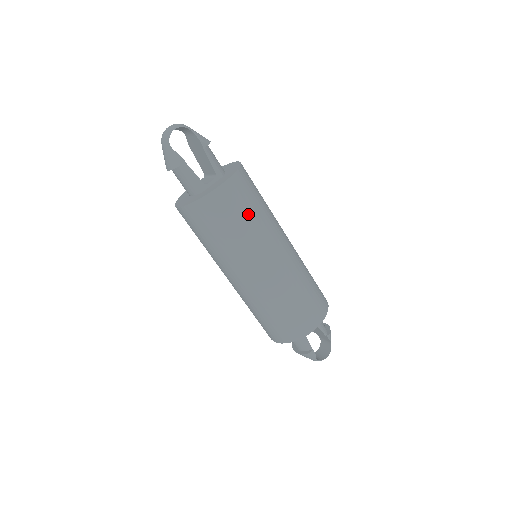
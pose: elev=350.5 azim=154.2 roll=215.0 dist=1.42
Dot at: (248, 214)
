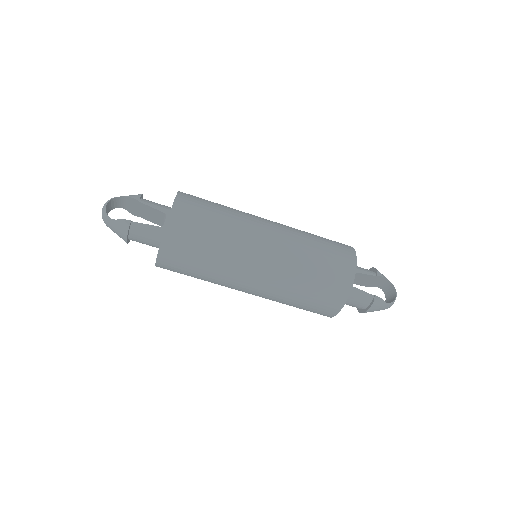
Dot at: (212, 220)
